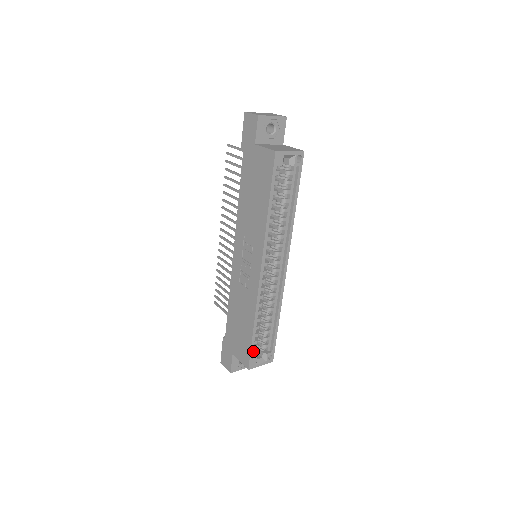
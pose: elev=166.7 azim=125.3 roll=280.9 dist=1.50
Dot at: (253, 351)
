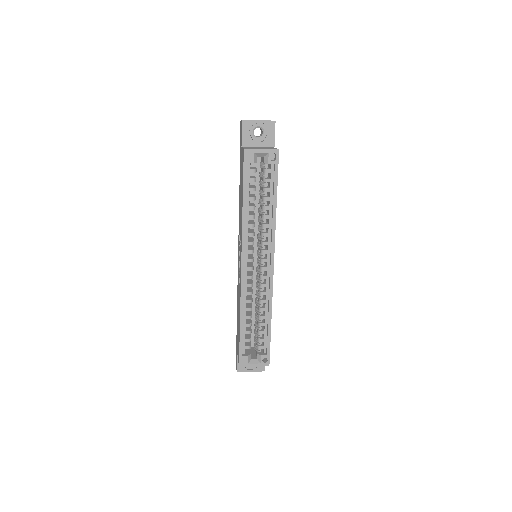
Dot at: occluded
